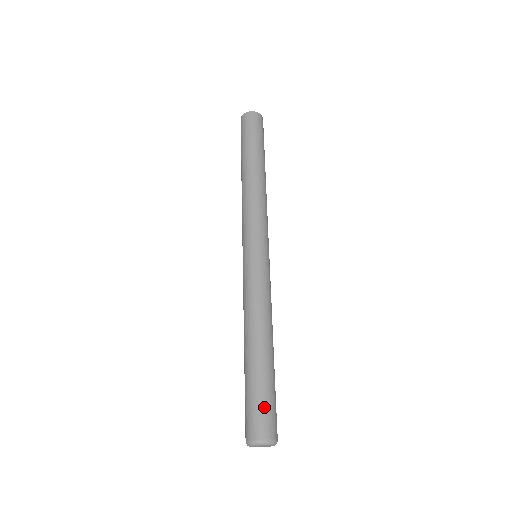
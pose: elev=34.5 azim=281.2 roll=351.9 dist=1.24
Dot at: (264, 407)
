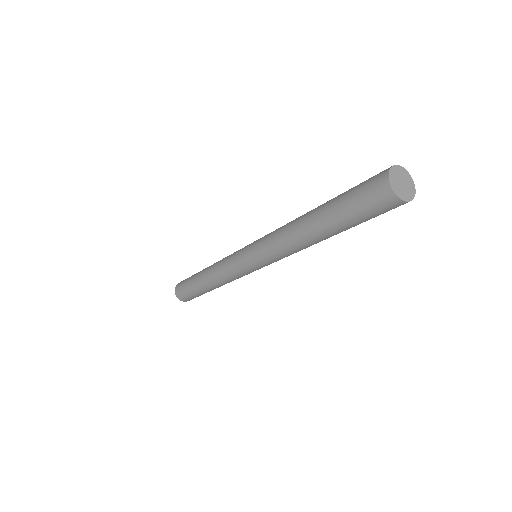
Dot at: occluded
